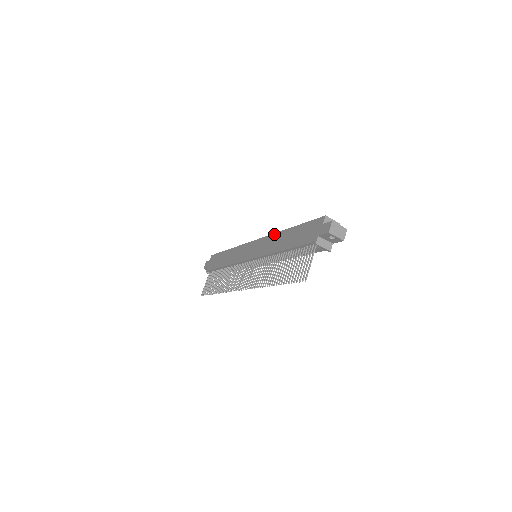
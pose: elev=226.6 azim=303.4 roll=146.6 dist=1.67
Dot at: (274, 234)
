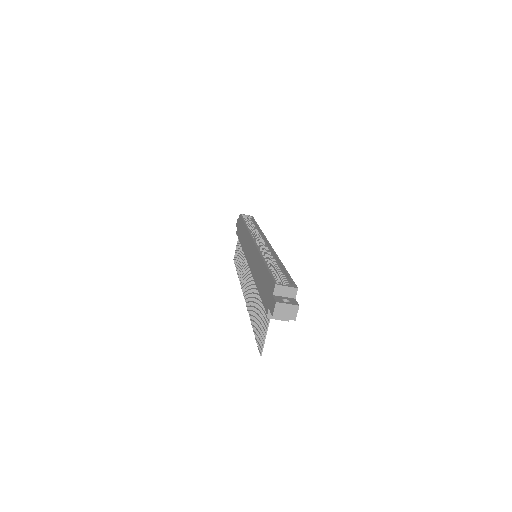
Dot at: (258, 252)
